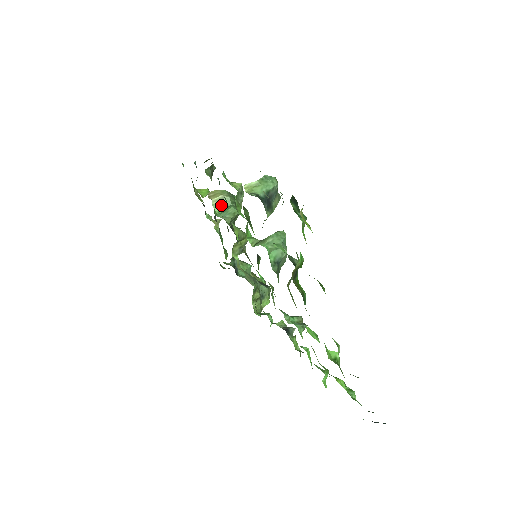
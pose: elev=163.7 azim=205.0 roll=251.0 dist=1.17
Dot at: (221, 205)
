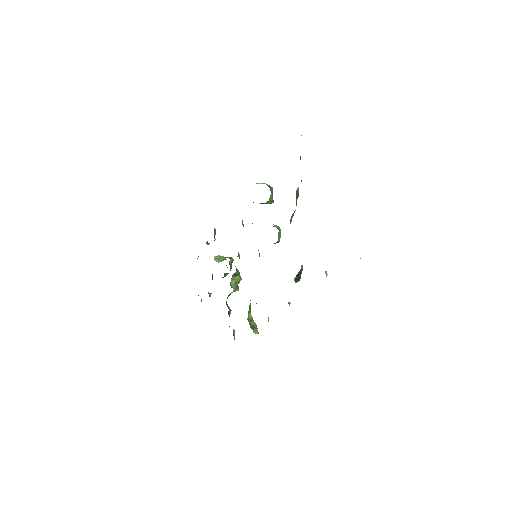
Dot at: (220, 259)
